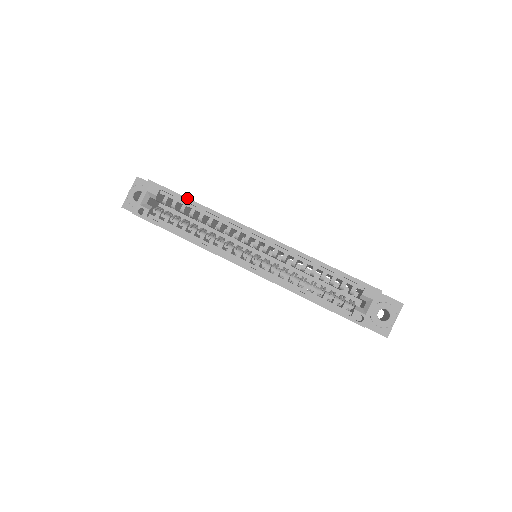
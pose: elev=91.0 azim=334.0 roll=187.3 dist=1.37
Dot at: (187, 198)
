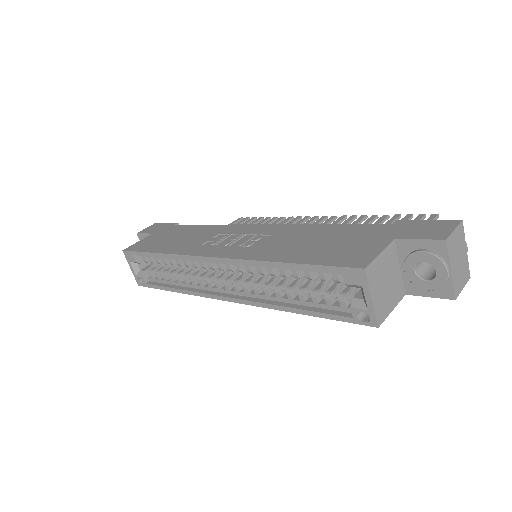
Dot at: (149, 253)
